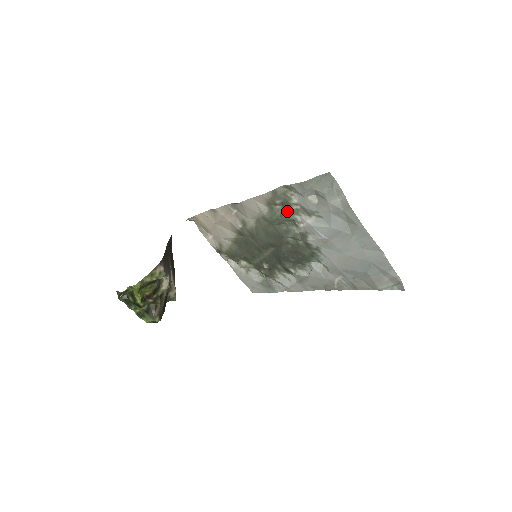
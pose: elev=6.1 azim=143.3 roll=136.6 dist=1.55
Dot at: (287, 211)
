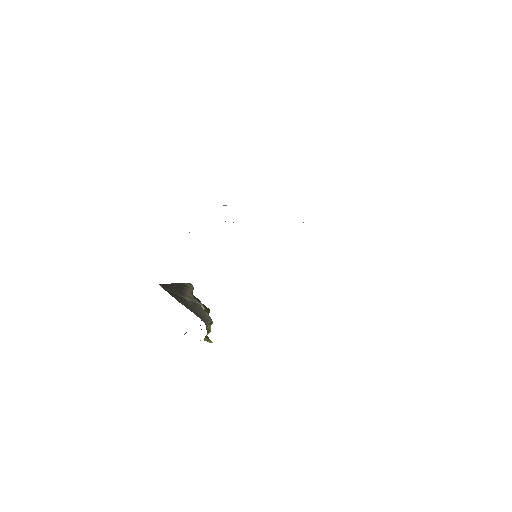
Dot at: occluded
